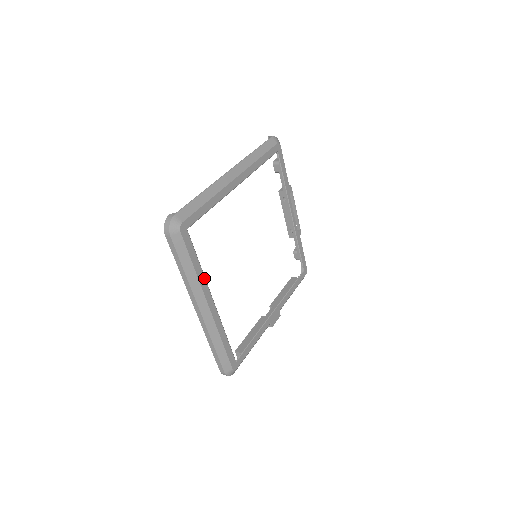
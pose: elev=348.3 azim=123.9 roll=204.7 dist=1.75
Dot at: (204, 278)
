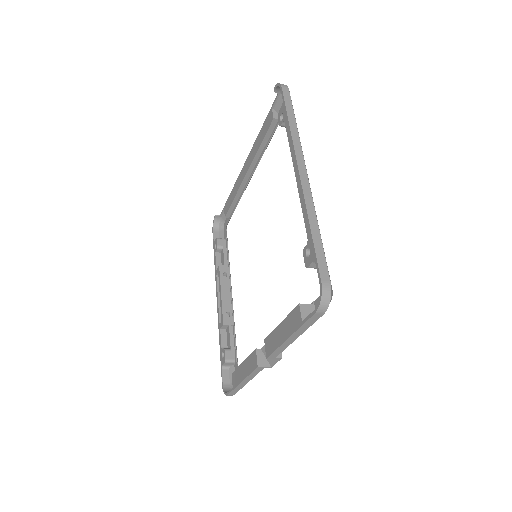
Dot at: occluded
